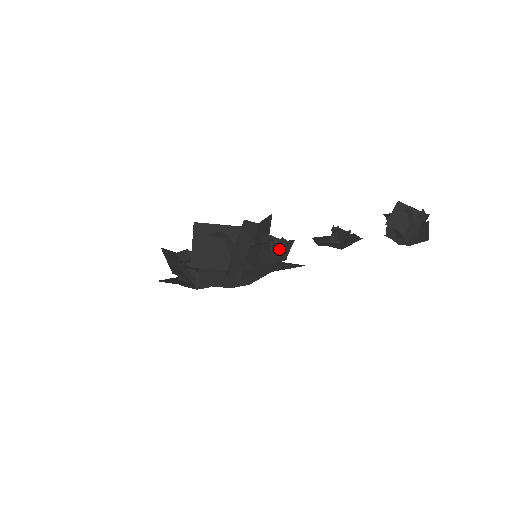
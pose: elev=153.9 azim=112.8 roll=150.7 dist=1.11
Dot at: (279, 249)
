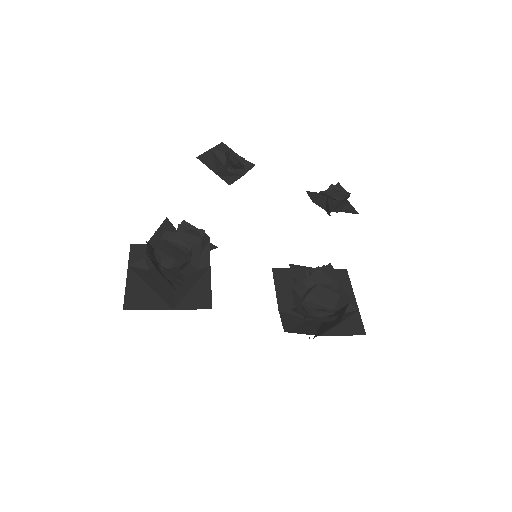
Dot at: occluded
